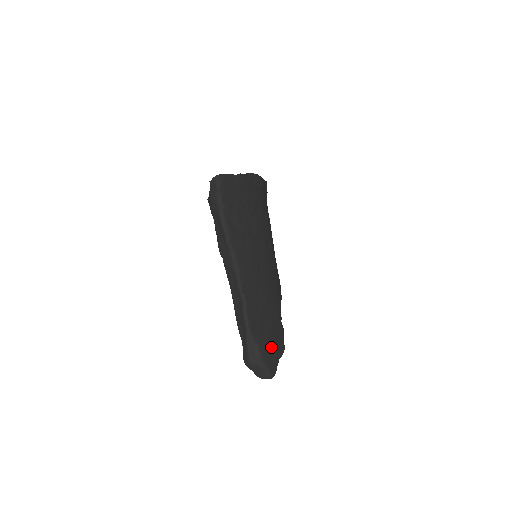
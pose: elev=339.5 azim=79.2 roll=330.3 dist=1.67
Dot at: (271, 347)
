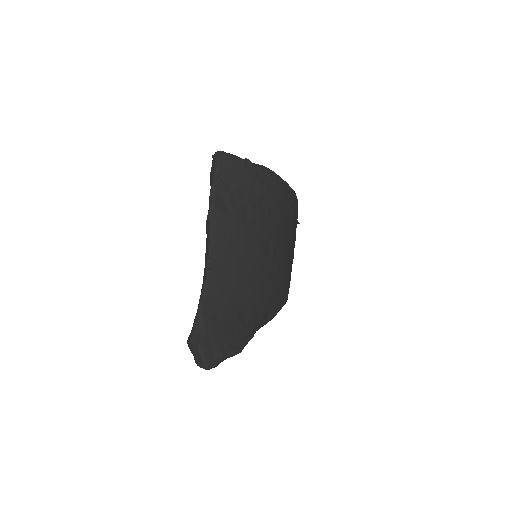
Dot at: (221, 338)
